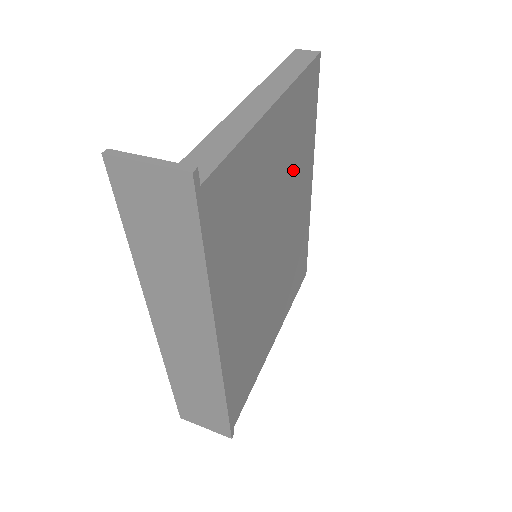
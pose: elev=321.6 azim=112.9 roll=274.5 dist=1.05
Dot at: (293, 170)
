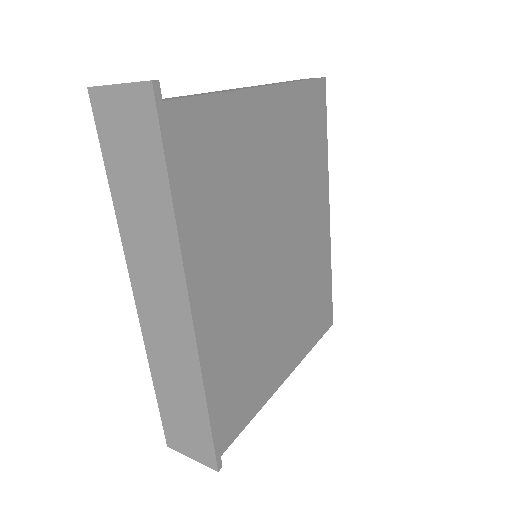
Dot at: (298, 177)
